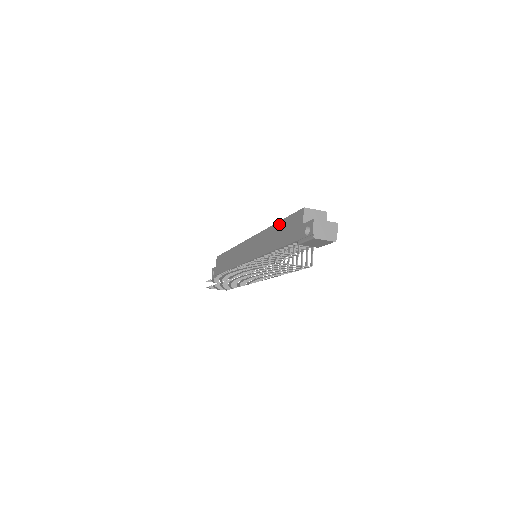
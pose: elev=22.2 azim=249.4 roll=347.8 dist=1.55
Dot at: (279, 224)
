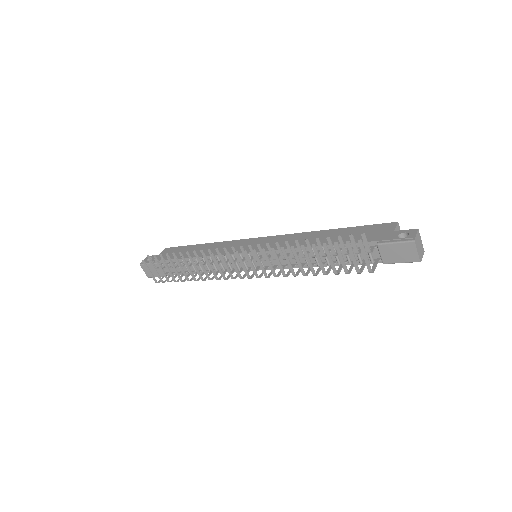
Dot at: (339, 229)
